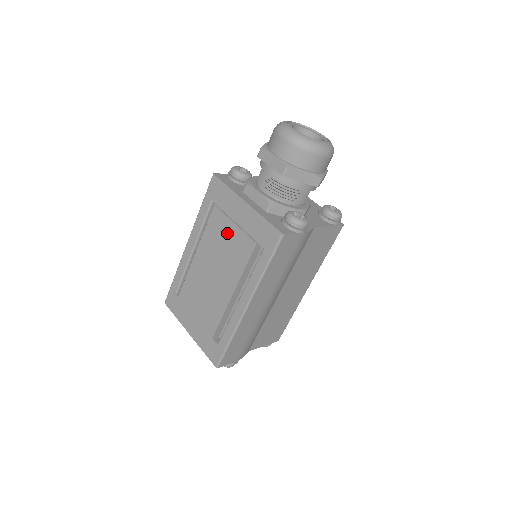
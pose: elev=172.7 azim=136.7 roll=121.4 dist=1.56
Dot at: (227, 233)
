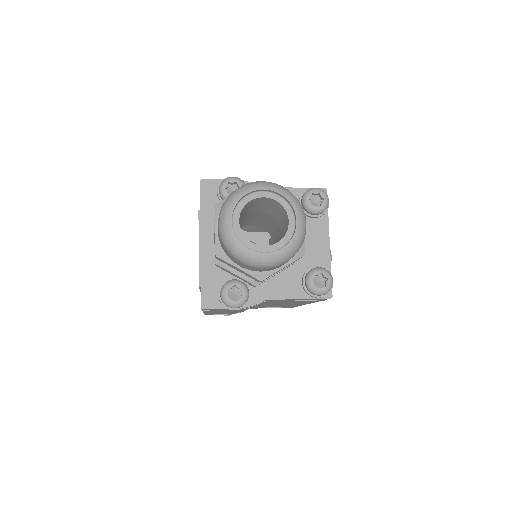
Dot at: occluded
